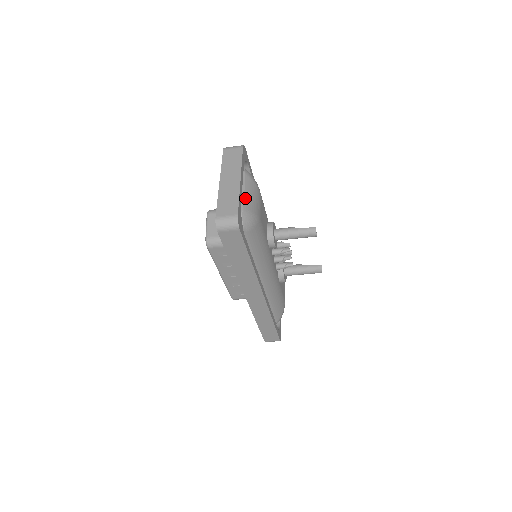
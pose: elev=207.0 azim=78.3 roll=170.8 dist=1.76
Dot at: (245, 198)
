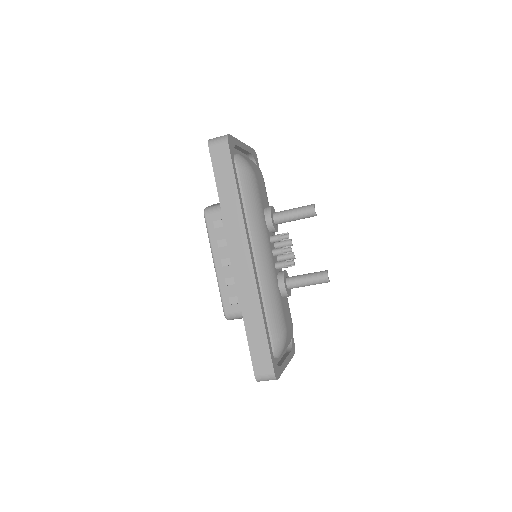
Dot at: occluded
